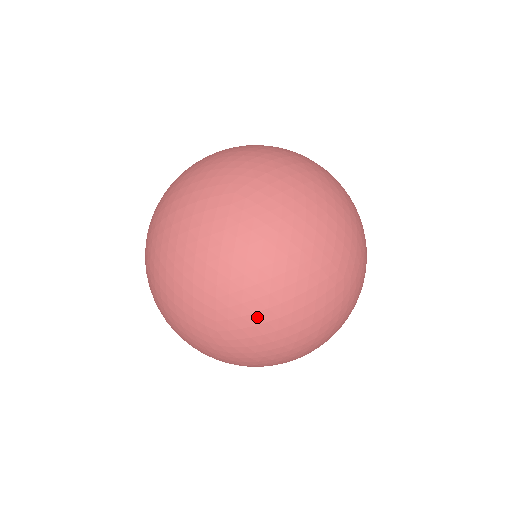
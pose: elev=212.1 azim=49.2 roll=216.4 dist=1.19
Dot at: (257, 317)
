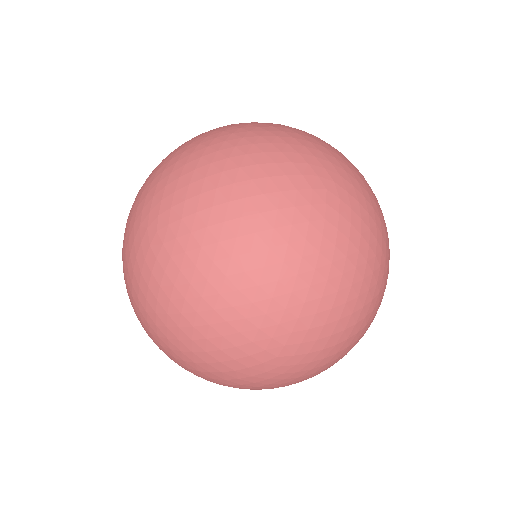
Dot at: (331, 340)
